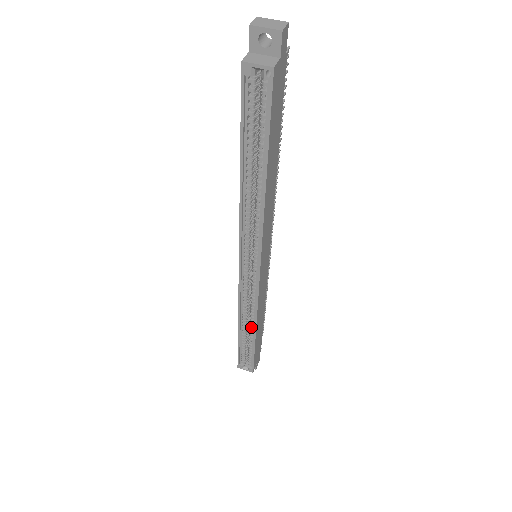
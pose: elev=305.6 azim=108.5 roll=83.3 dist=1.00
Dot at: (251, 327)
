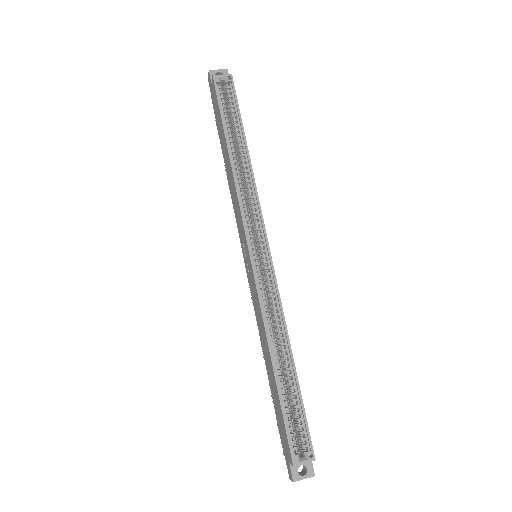
Dot at: (284, 351)
